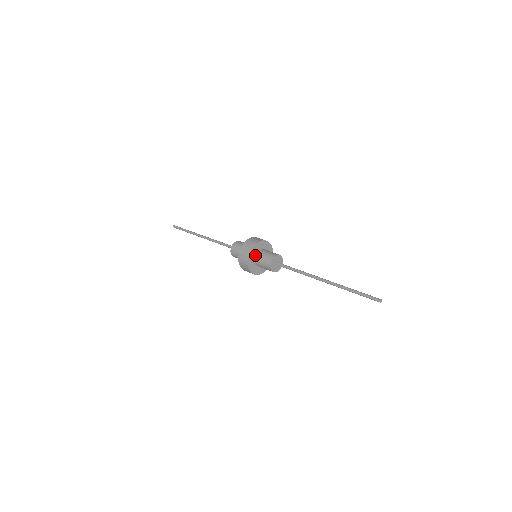
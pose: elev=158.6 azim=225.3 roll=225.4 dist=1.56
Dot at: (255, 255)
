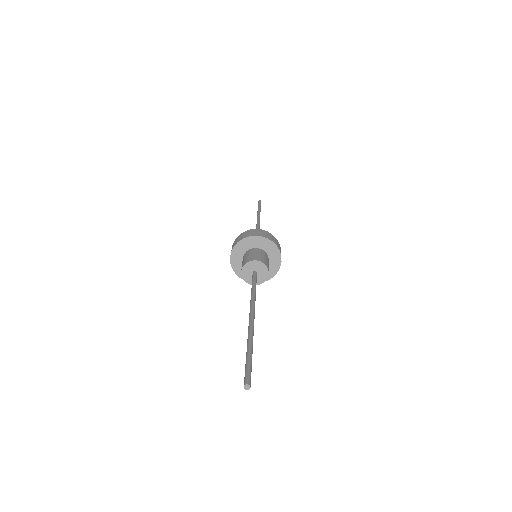
Dot at: (244, 253)
